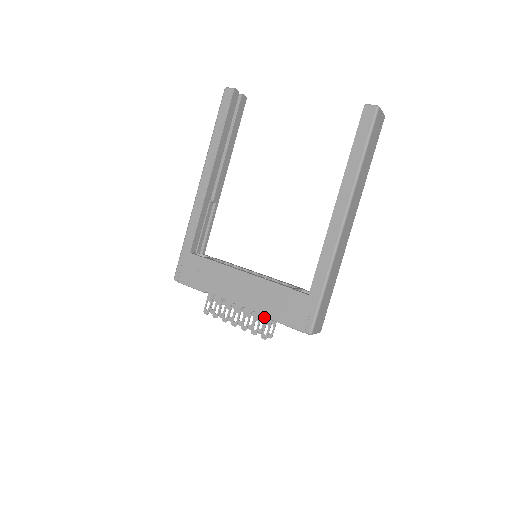
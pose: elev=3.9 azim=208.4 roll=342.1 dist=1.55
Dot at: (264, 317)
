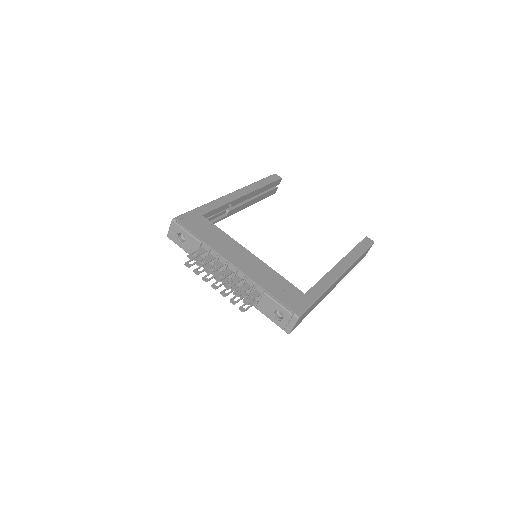
Dot at: (243, 295)
